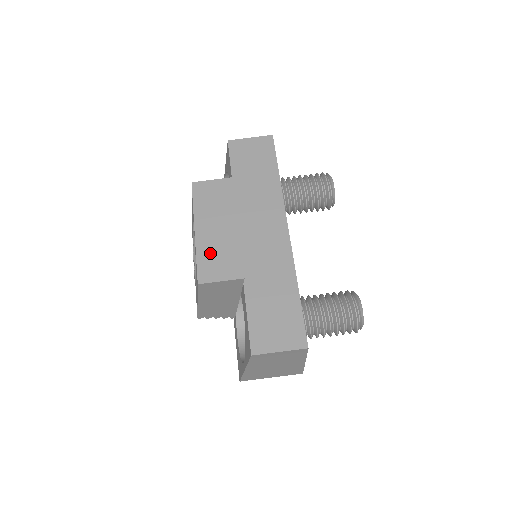
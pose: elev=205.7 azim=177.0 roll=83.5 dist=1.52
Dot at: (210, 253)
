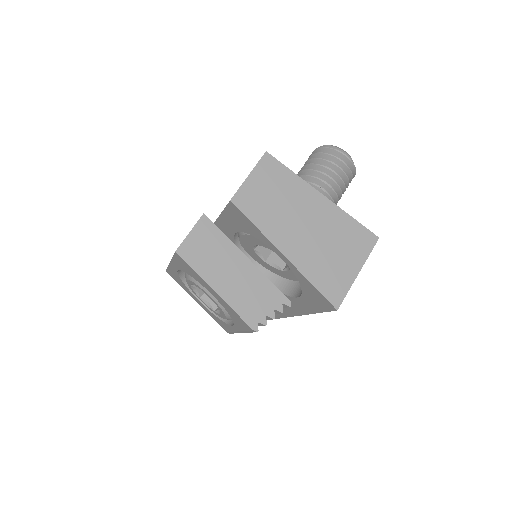
Dot at: occluded
